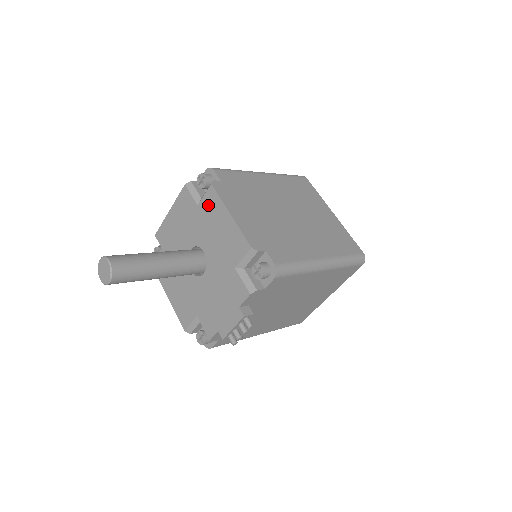
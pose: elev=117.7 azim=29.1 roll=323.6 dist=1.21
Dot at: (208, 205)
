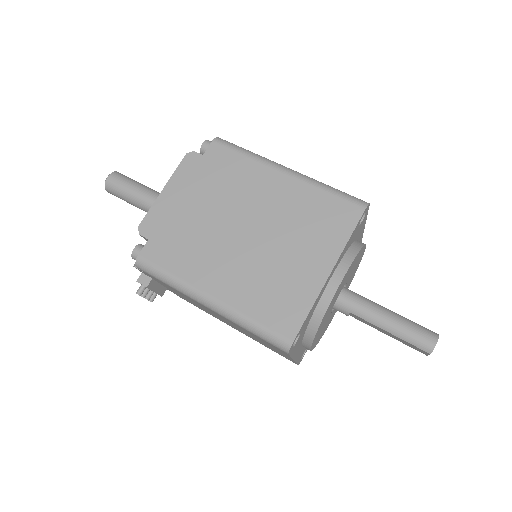
Dot at: occluded
